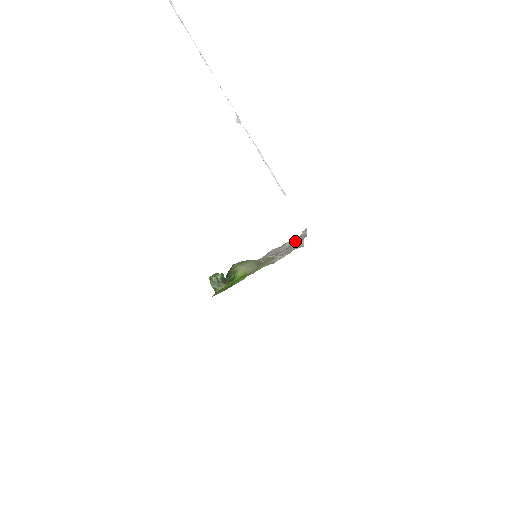
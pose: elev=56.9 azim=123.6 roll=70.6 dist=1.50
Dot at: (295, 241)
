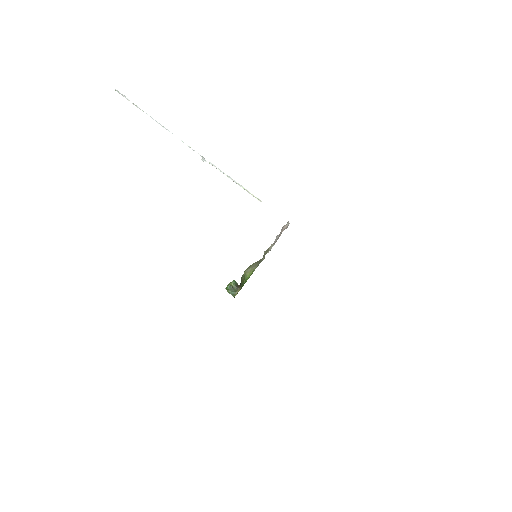
Dot at: occluded
